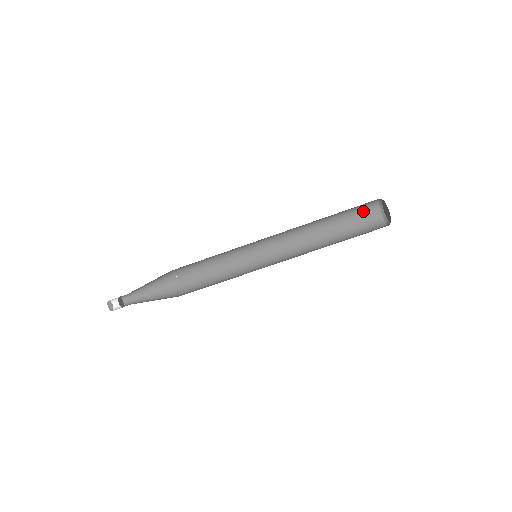
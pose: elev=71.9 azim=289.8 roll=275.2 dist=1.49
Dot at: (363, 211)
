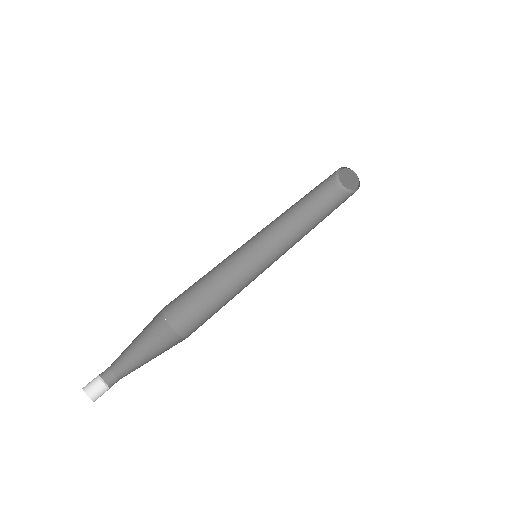
Dot at: (326, 188)
